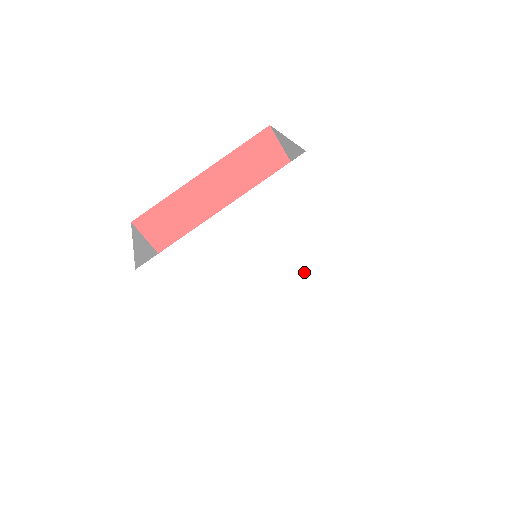
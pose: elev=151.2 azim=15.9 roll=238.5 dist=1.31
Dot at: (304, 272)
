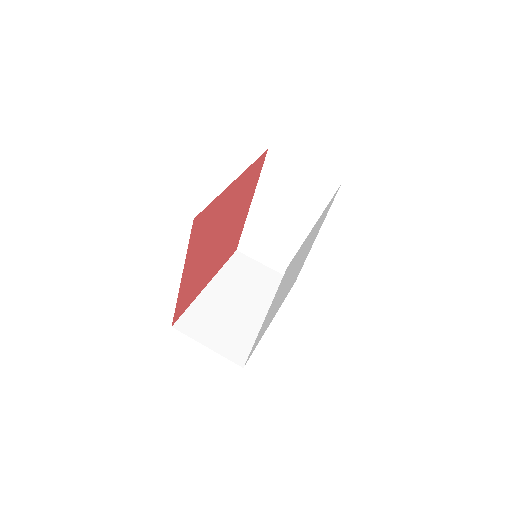
Dot at: occluded
